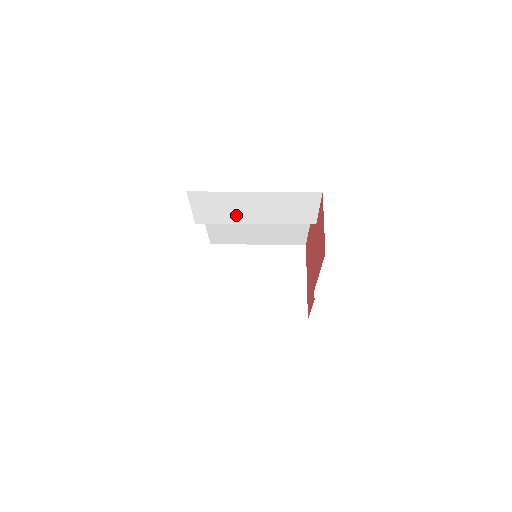
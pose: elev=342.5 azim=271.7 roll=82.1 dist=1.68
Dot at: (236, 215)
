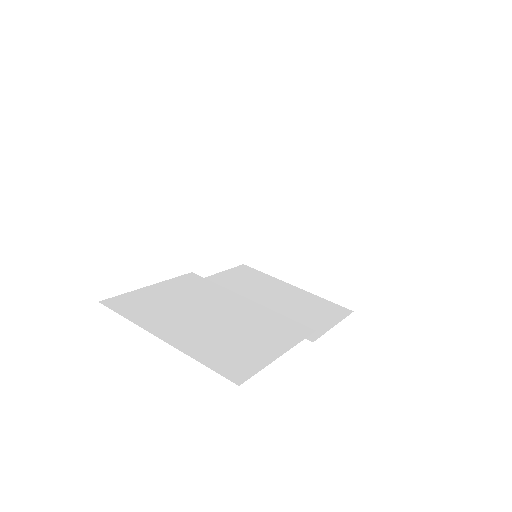
Dot at: occluded
